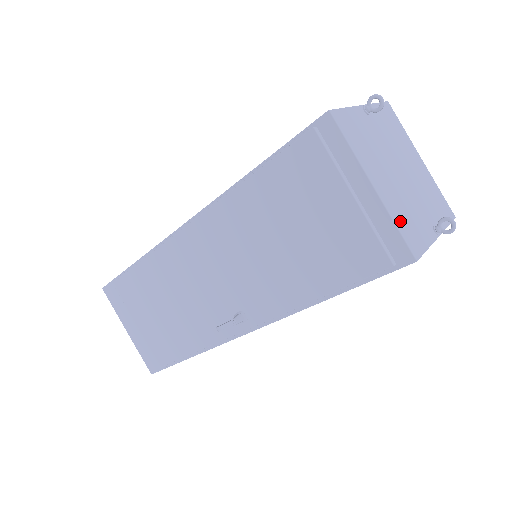
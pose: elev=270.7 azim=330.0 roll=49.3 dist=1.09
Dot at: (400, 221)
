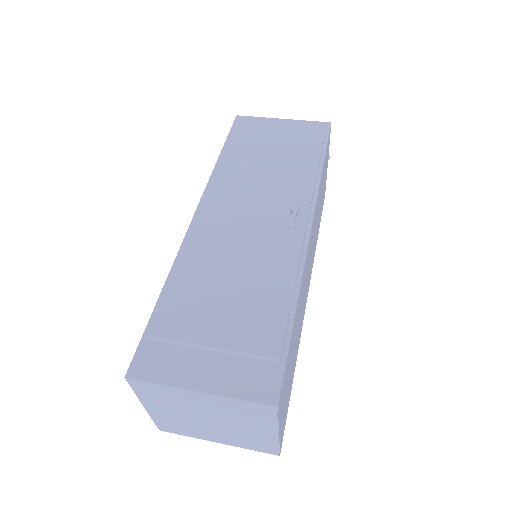
Dot at: occluded
